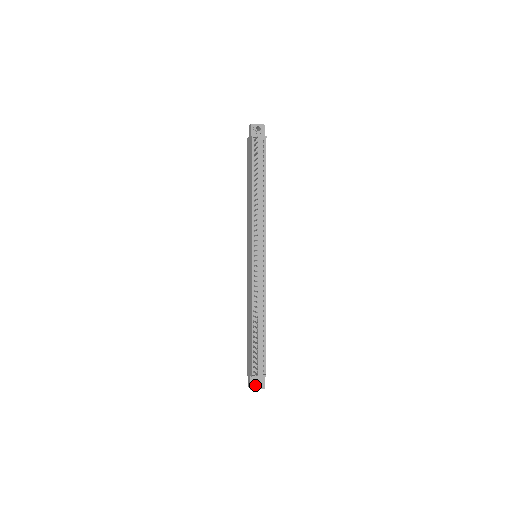
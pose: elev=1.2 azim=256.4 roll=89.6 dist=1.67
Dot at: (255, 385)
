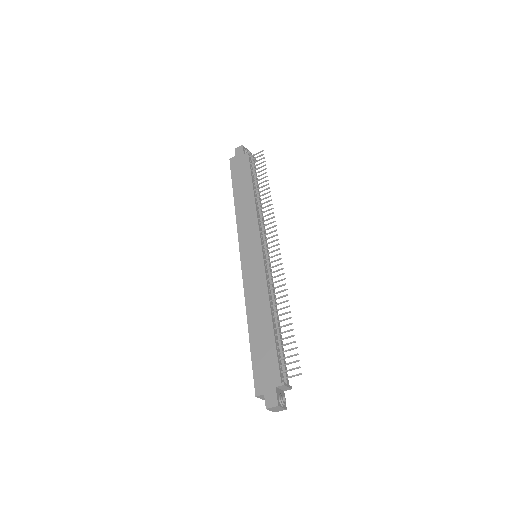
Dot at: (282, 400)
